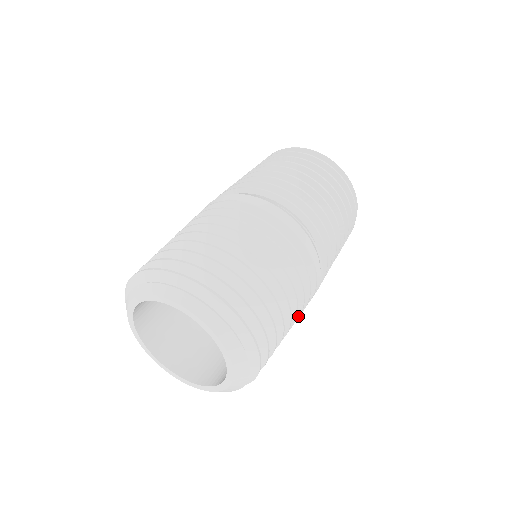
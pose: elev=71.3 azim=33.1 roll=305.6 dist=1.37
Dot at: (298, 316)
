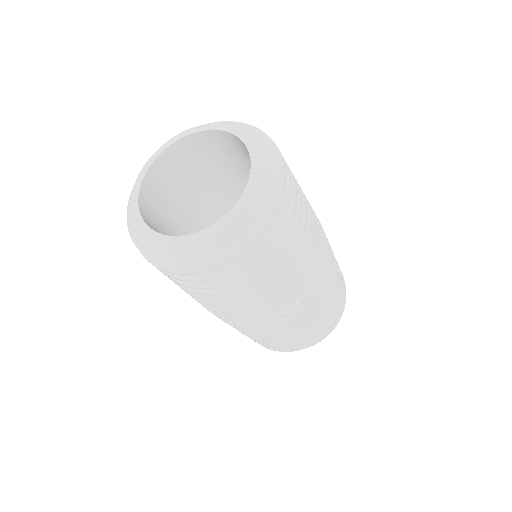
Dot at: (280, 293)
